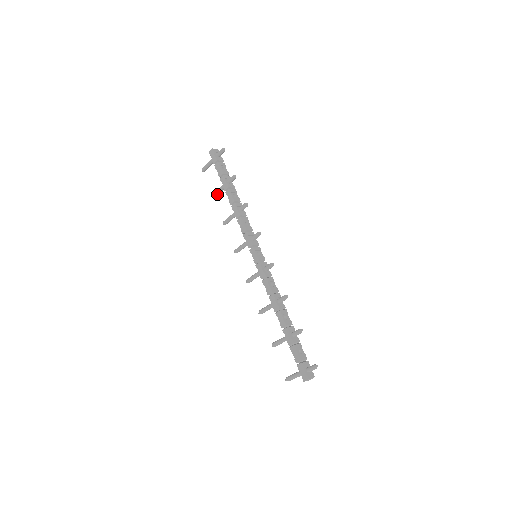
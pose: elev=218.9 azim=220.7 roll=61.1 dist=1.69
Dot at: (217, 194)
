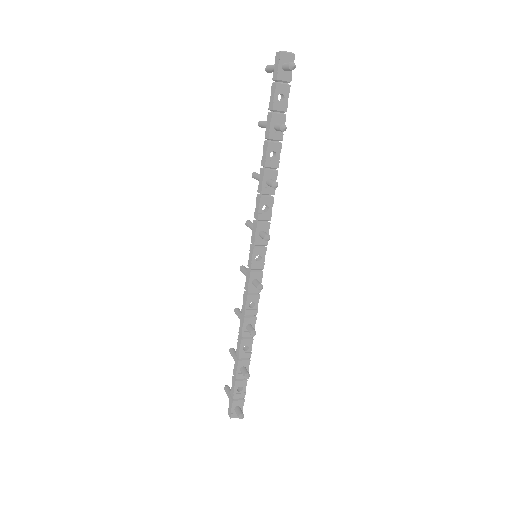
Dot at: (263, 127)
